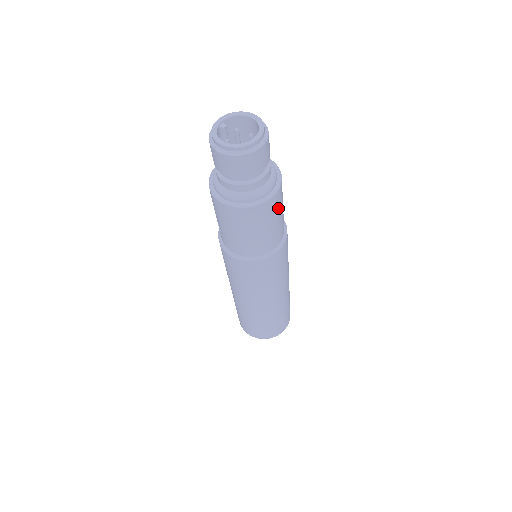
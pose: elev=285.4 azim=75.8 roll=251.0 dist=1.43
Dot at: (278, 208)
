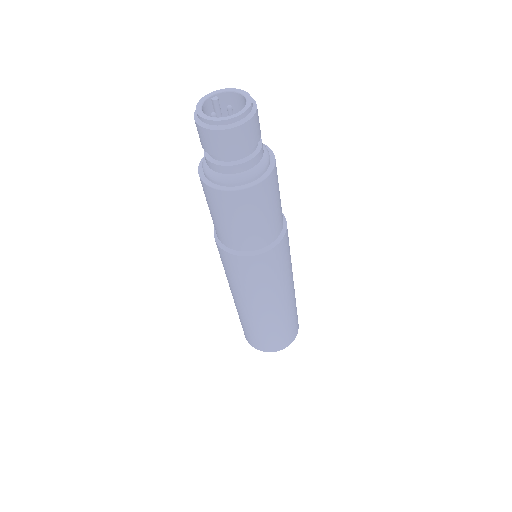
Dot at: (262, 204)
